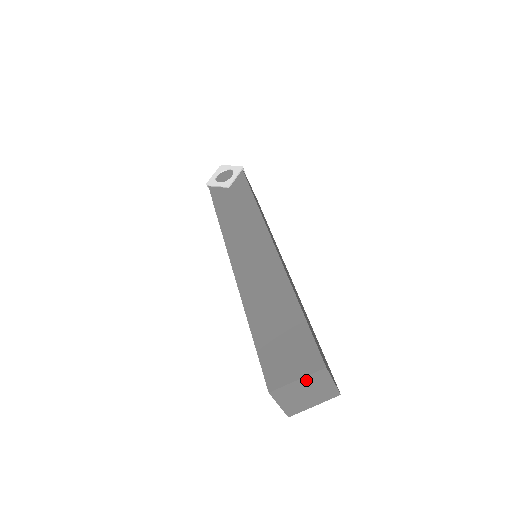
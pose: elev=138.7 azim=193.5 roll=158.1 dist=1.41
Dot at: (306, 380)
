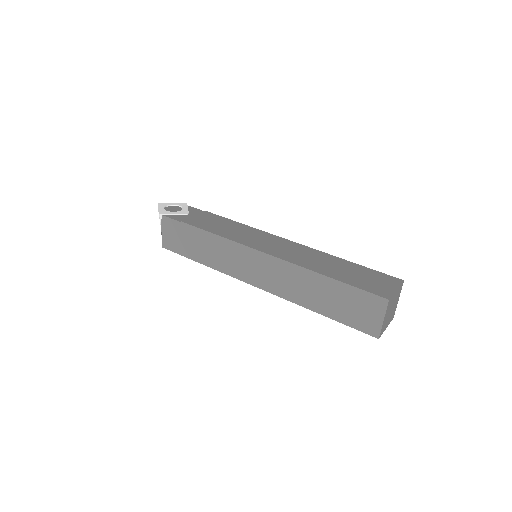
Dot at: (397, 292)
